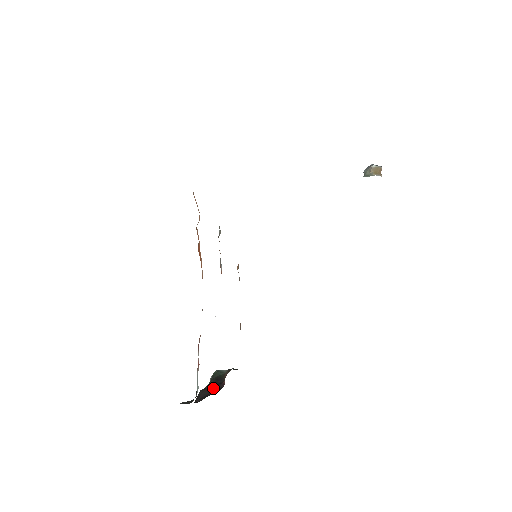
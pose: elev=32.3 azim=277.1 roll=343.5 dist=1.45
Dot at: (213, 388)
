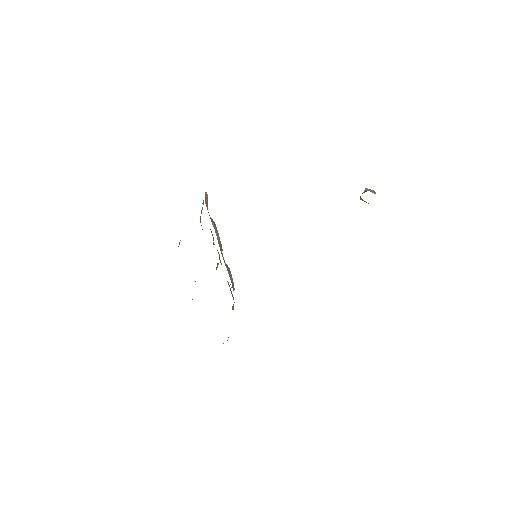
Dot at: occluded
